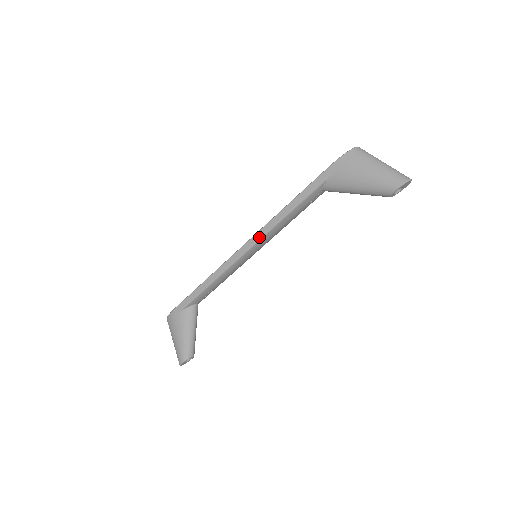
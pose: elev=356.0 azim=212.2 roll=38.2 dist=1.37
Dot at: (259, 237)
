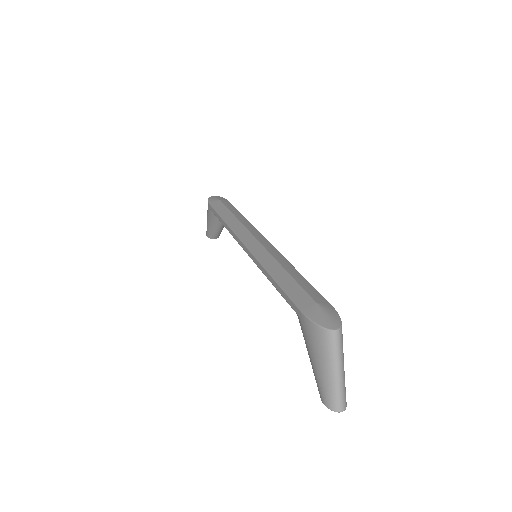
Dot at: (252, 258)
